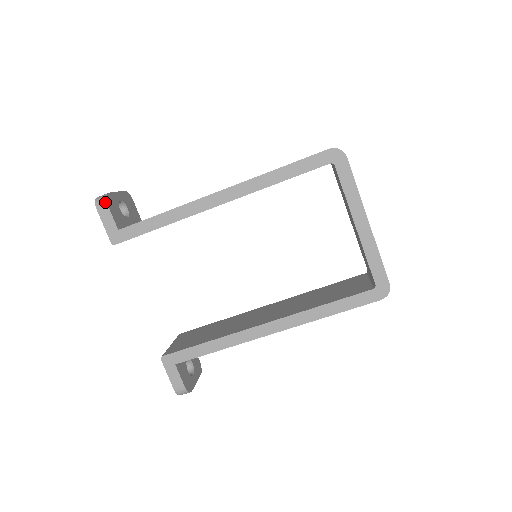
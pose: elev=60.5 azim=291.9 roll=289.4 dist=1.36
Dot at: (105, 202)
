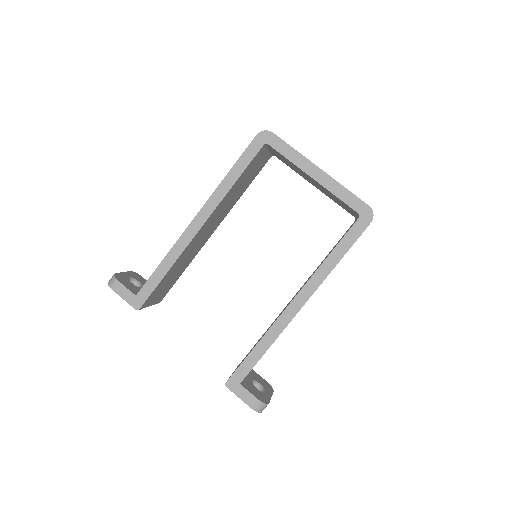
Dot at: (115, 280)
